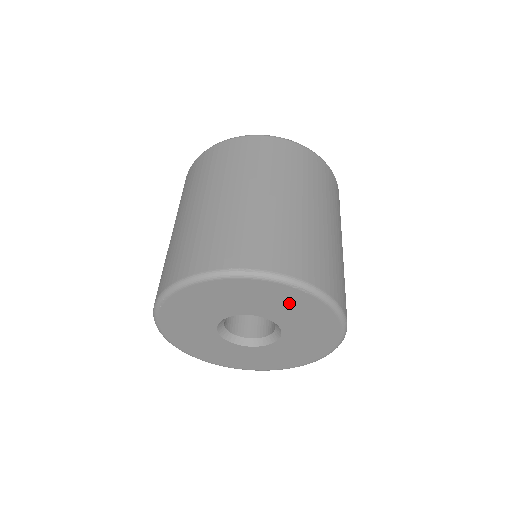
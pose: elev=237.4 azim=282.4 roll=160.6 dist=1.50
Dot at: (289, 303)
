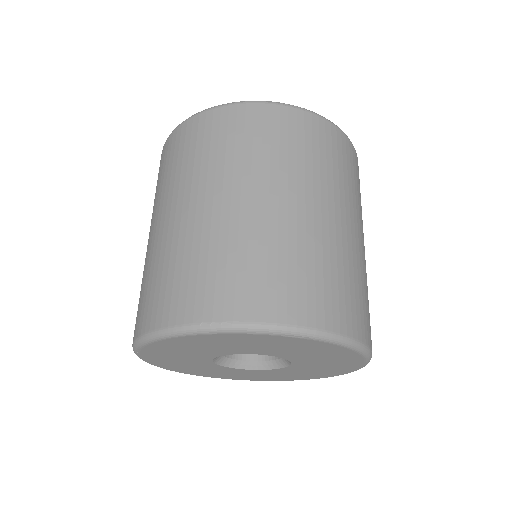
Dot at: (288, 346)
